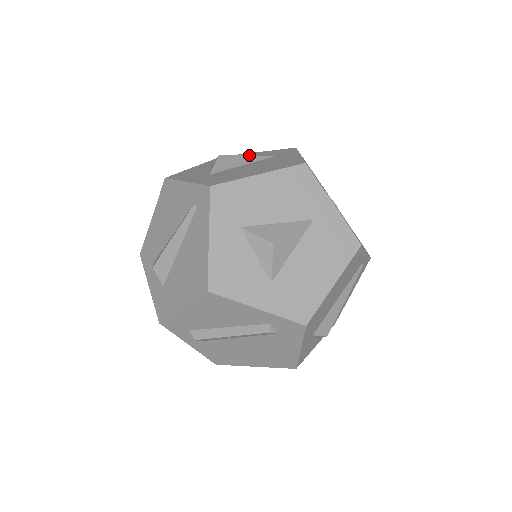
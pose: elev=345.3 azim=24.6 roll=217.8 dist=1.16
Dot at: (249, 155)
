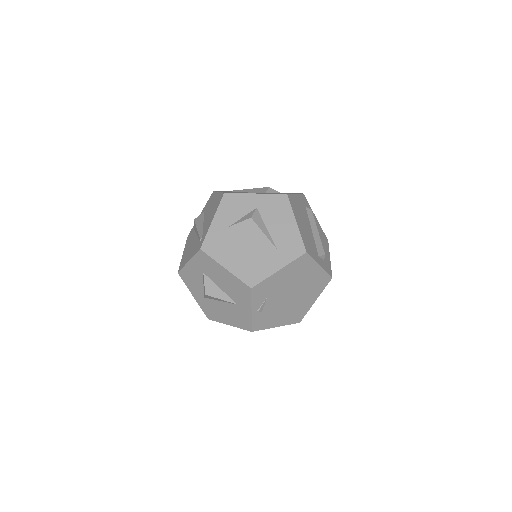
Dot at: (286, 222)
